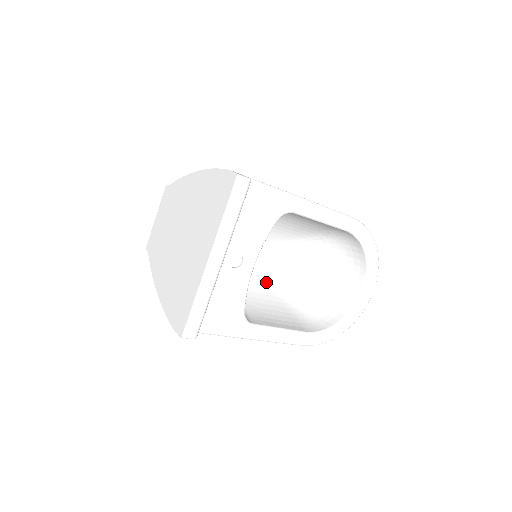
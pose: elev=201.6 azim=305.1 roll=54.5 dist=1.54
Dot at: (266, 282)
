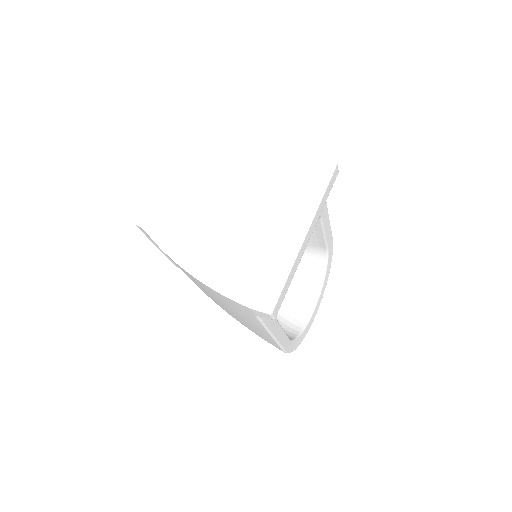
Dot at: occluded
